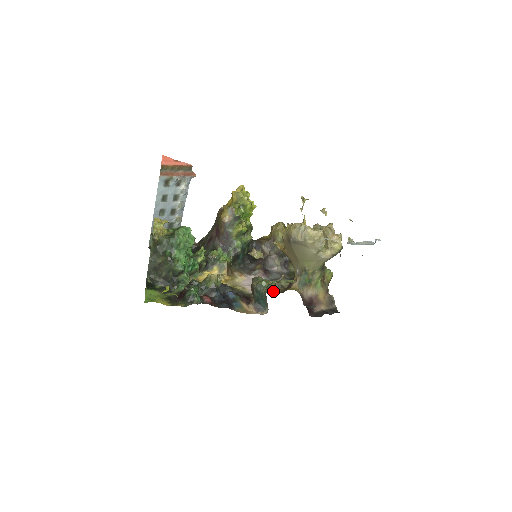
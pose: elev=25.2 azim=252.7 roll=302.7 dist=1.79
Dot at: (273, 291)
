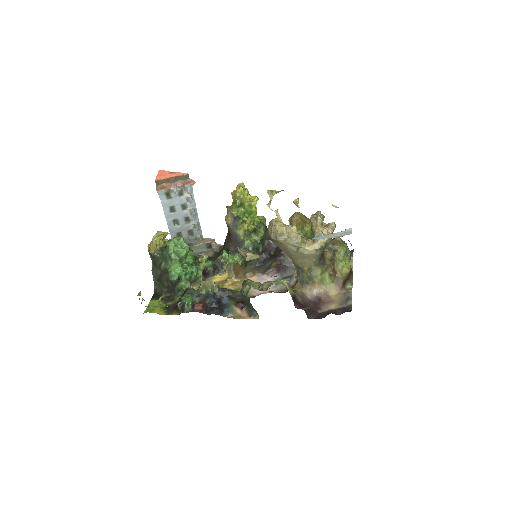
Dot at: (280, 291)
